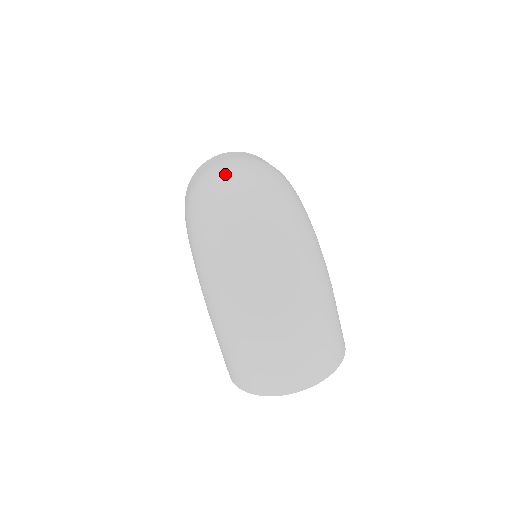
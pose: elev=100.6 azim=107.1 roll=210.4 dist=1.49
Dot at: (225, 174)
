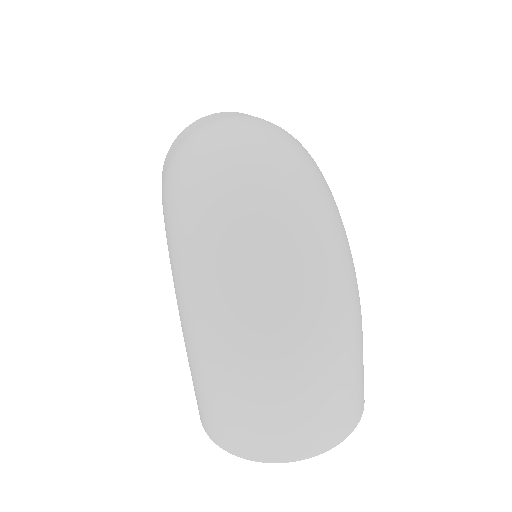
Dot at: (230, 134)
